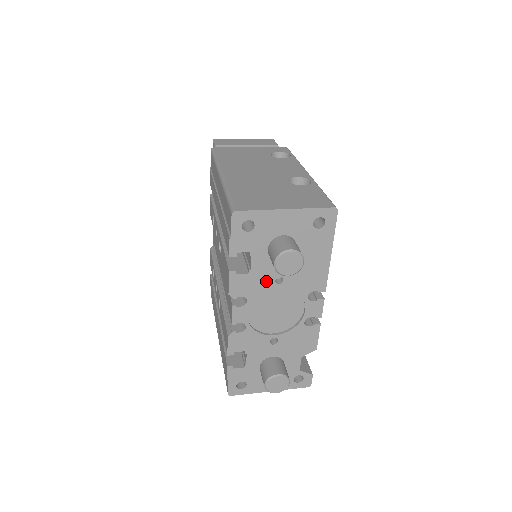
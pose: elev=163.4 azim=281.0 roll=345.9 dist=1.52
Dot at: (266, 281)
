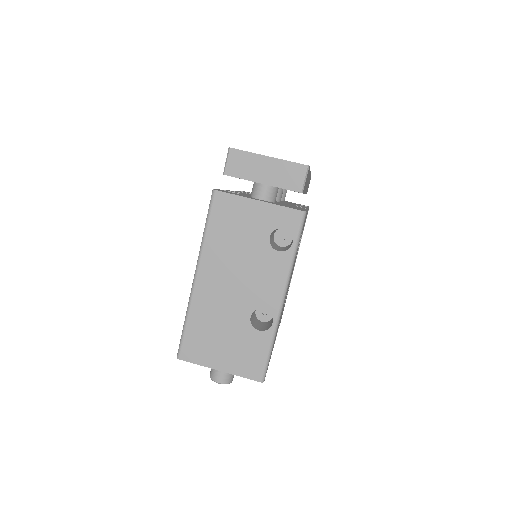
Dot at: occluded
